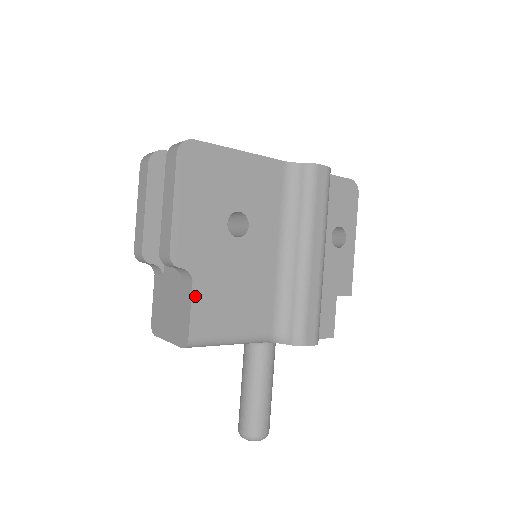
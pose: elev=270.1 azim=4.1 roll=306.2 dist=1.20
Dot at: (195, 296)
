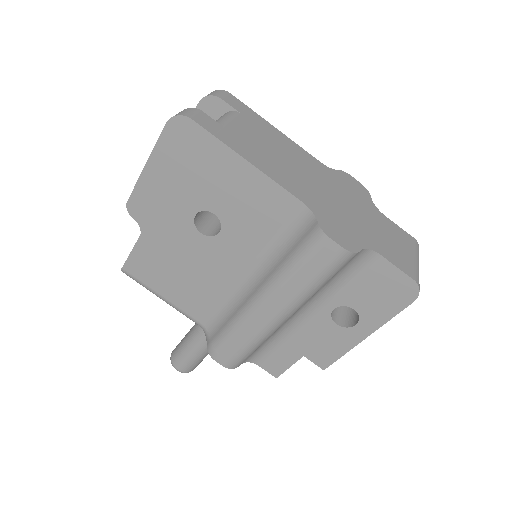
Dot at: (139, 246)
